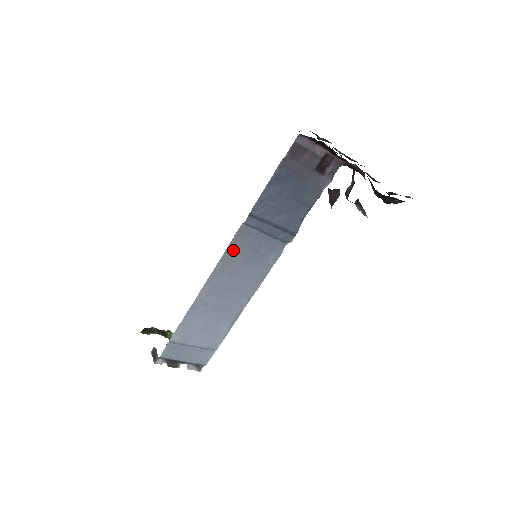
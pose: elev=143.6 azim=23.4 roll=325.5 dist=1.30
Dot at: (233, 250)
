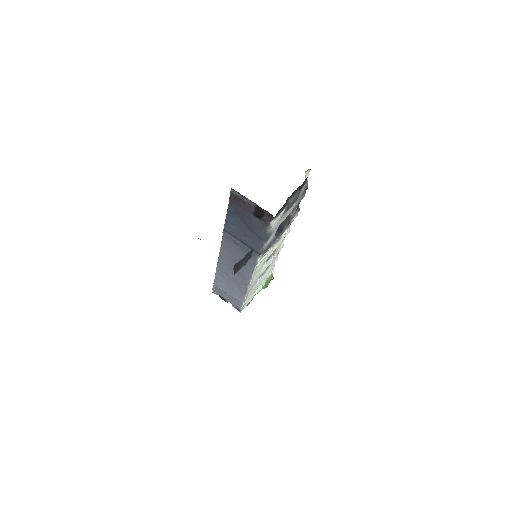
Dot at: (225, 247)
